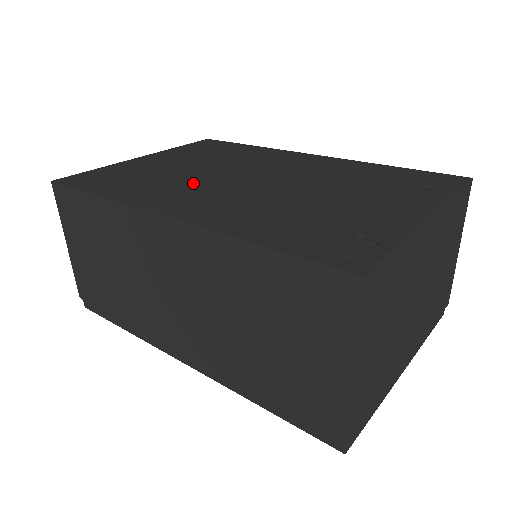
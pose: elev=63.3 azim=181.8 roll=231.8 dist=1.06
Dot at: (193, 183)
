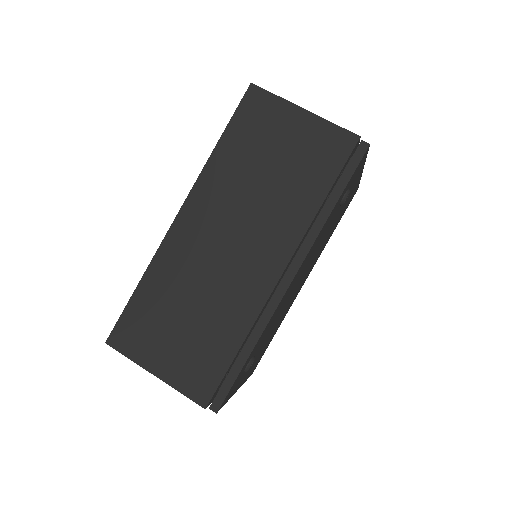
Dot at: occluded
